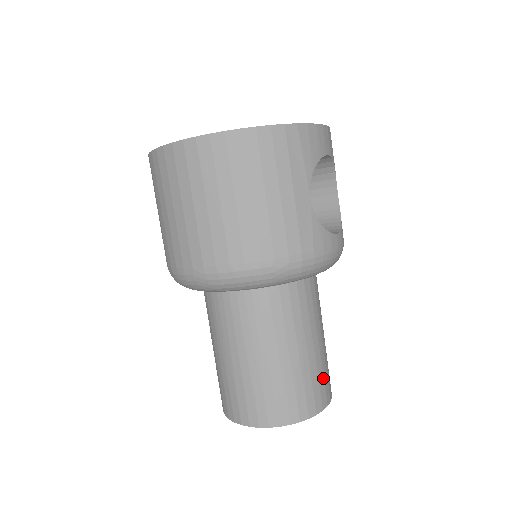
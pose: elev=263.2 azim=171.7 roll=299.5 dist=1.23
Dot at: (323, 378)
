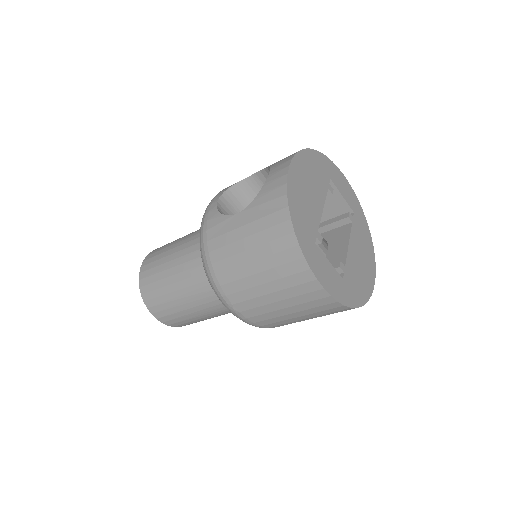
Dot at: occluded
